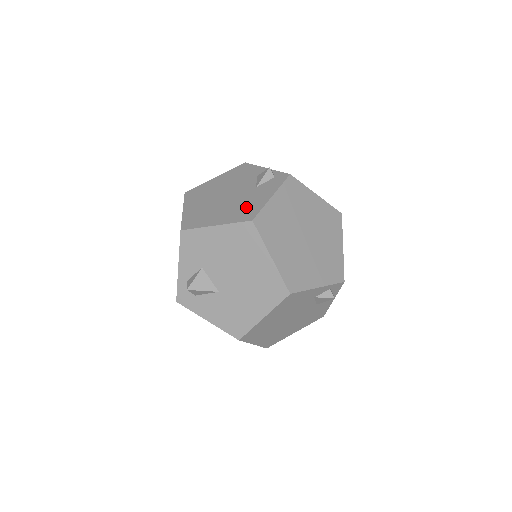
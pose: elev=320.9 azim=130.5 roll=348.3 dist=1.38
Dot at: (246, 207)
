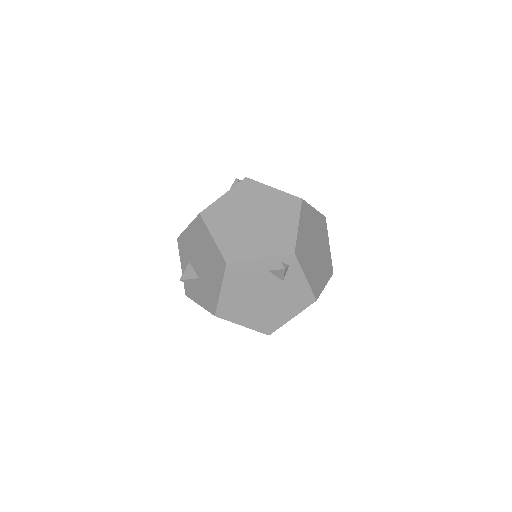
Dot at: occluded
